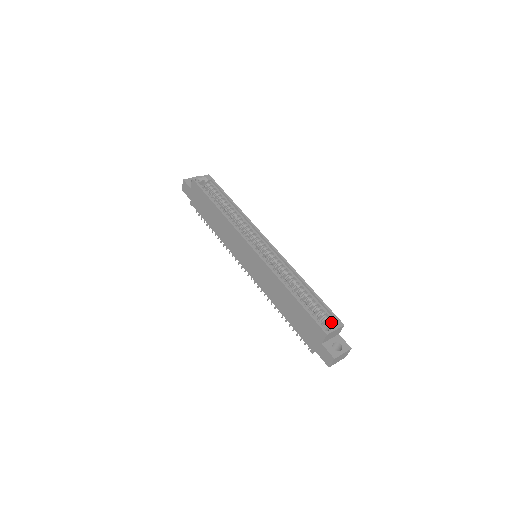
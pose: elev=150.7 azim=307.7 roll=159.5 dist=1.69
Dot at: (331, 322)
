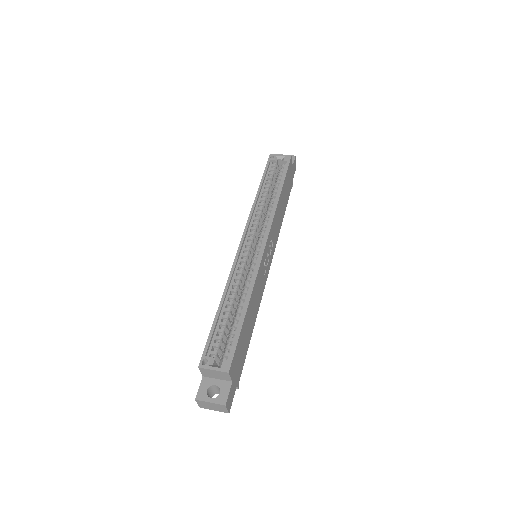
Dot at: (221, 360)
